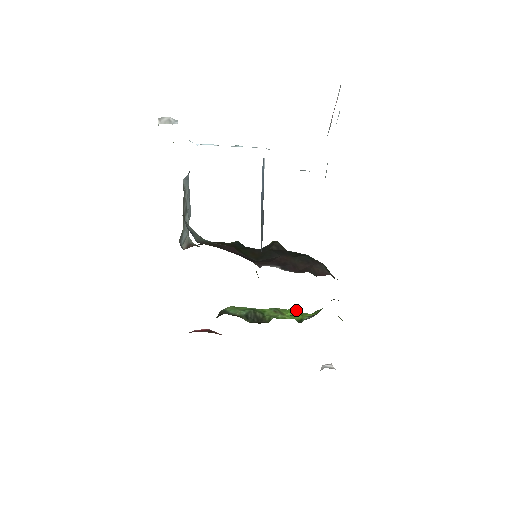
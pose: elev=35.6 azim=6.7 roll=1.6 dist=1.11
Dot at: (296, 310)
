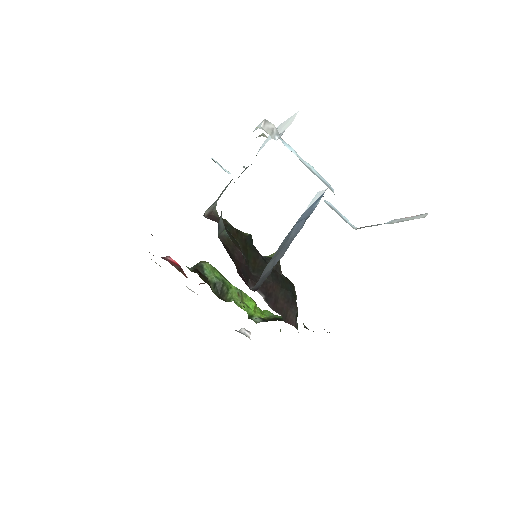
Dot at: (254, 303)
